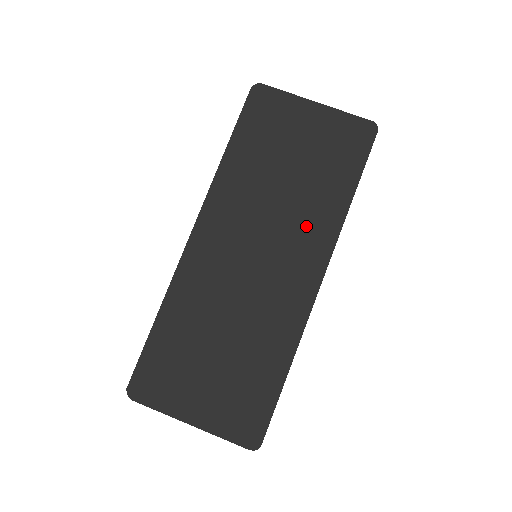
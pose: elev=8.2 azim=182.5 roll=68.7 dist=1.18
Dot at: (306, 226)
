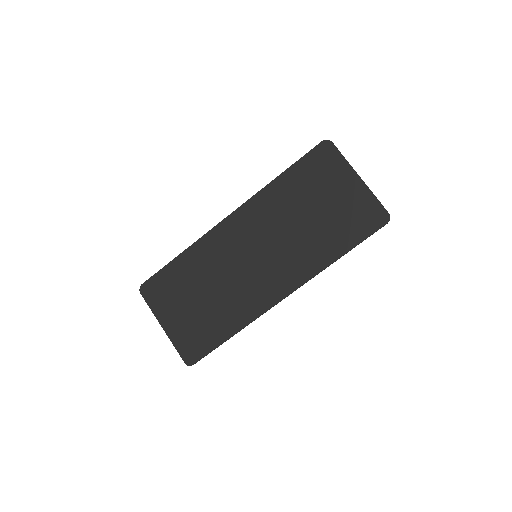
Dot at: (298, 257)
